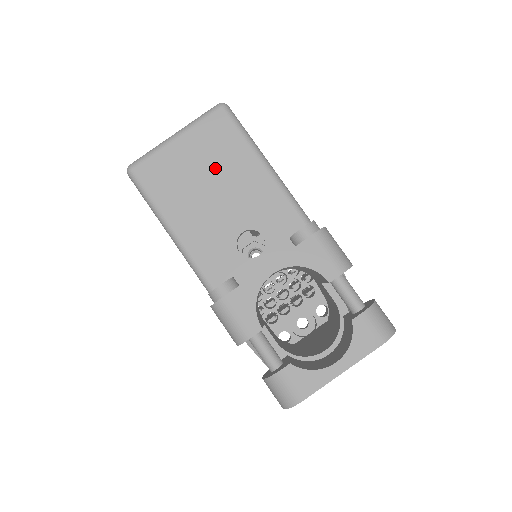
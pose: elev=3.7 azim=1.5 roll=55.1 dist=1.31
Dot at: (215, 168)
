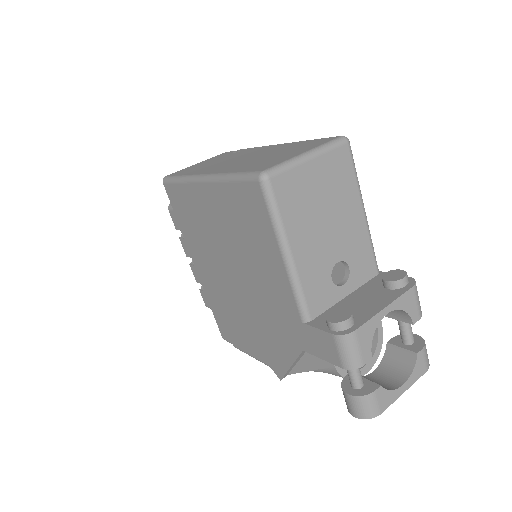
Dot at: (332, 198)
